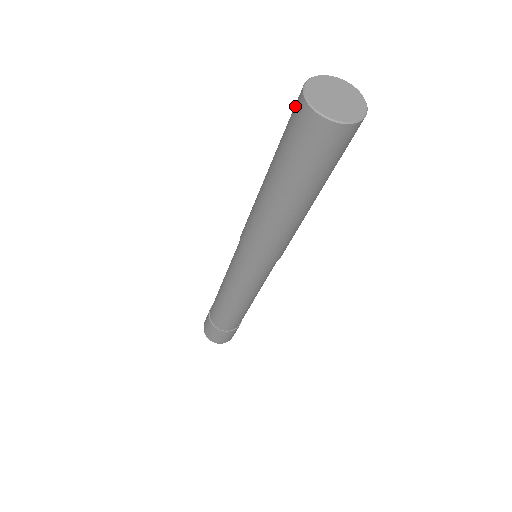
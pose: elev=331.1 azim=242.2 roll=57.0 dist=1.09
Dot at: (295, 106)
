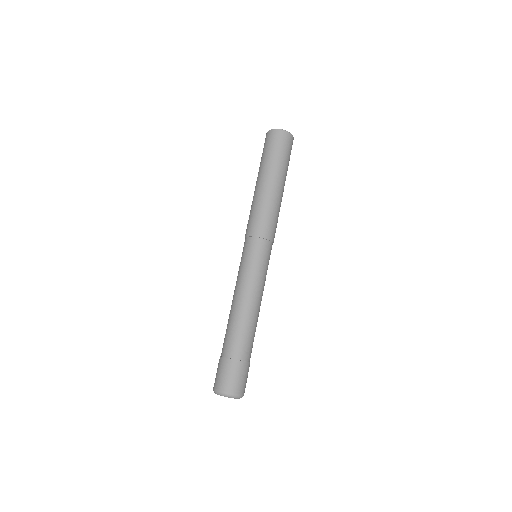
Dot at: (265, 140)
